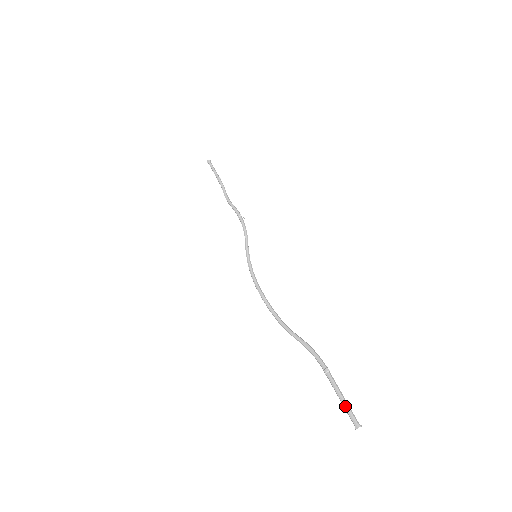
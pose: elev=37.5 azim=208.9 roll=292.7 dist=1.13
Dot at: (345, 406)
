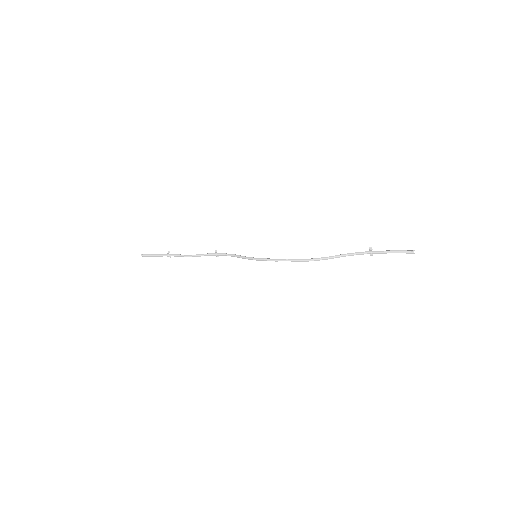
Dot at: (398, 250)
